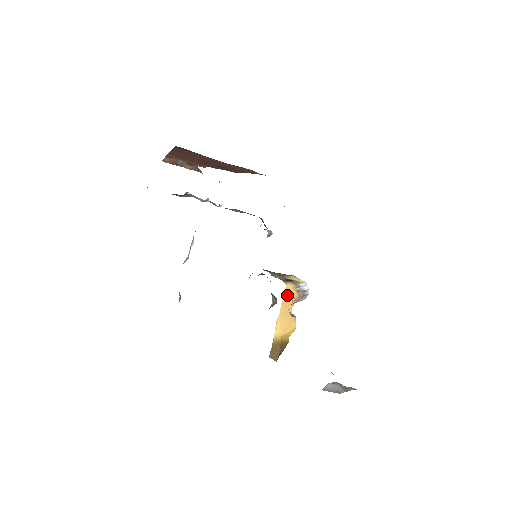
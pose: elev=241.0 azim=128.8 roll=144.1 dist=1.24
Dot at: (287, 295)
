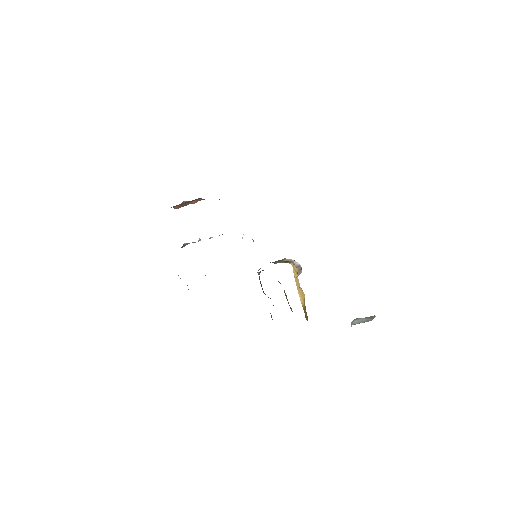
Dot at: (294, 270)
